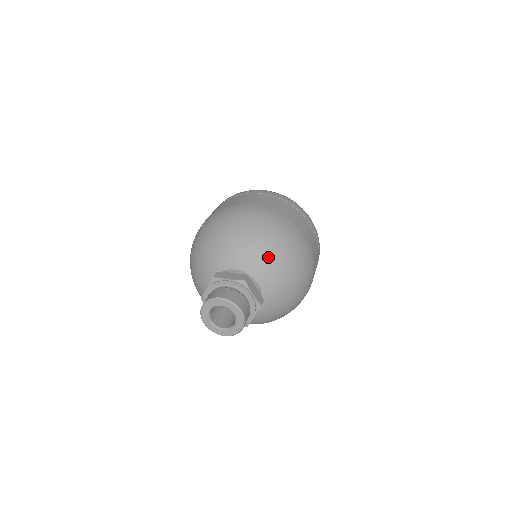
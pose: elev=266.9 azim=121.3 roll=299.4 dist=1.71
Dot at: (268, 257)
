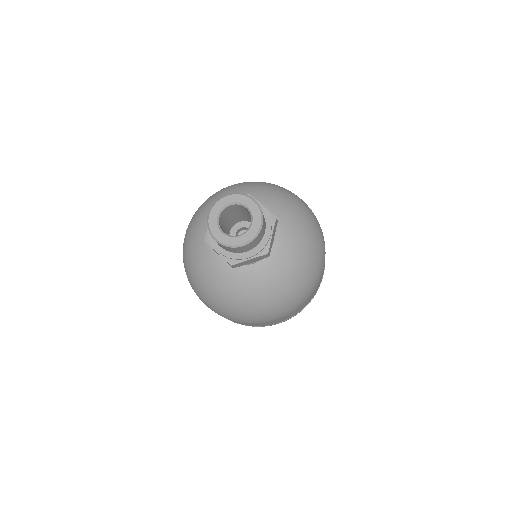
Dot at: (300, 232)
